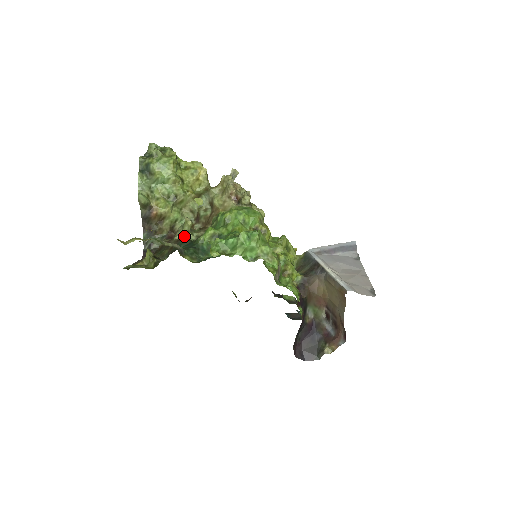
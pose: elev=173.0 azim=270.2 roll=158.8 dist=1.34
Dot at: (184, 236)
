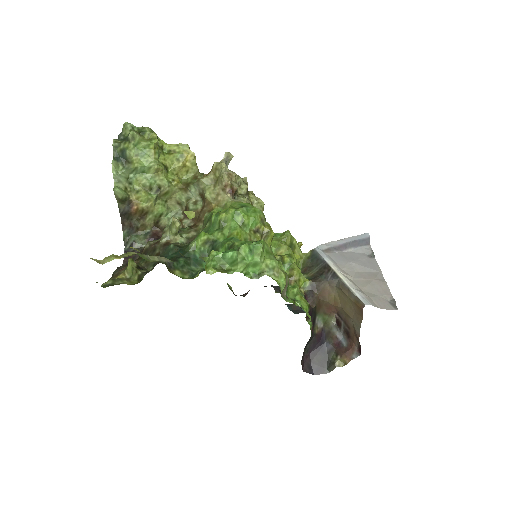
Dot at: (172, 238)
